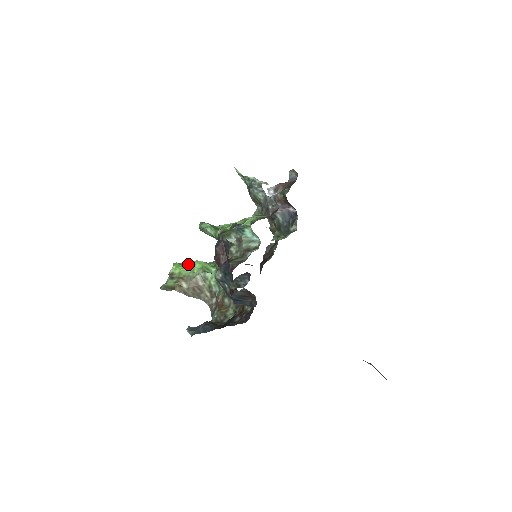
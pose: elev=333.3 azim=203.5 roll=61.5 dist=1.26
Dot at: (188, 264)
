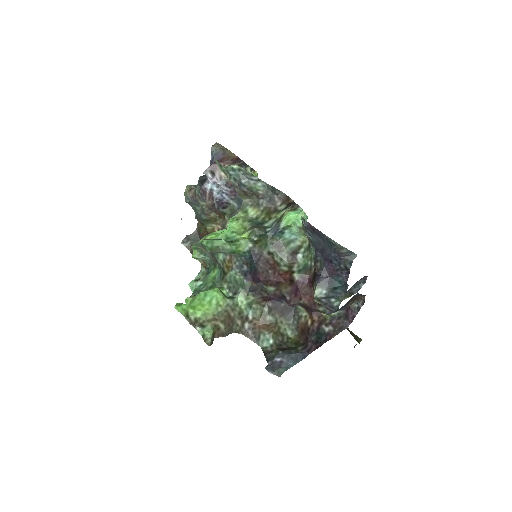
Dot at: (203, 299)
